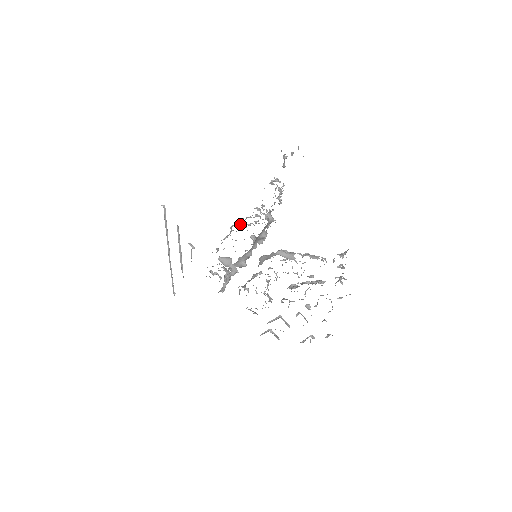
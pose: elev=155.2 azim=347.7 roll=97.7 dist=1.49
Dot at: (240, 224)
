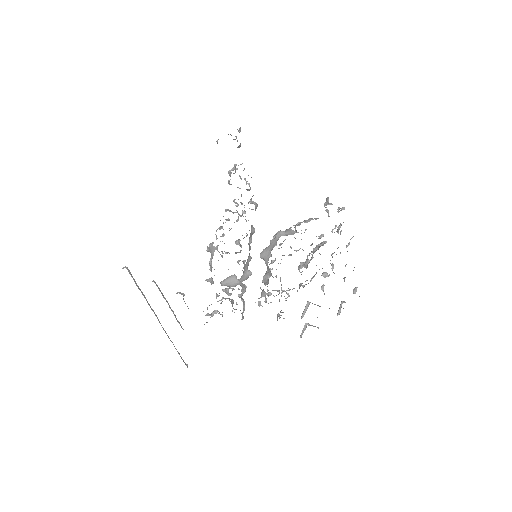
Dot at: (216, 239)
